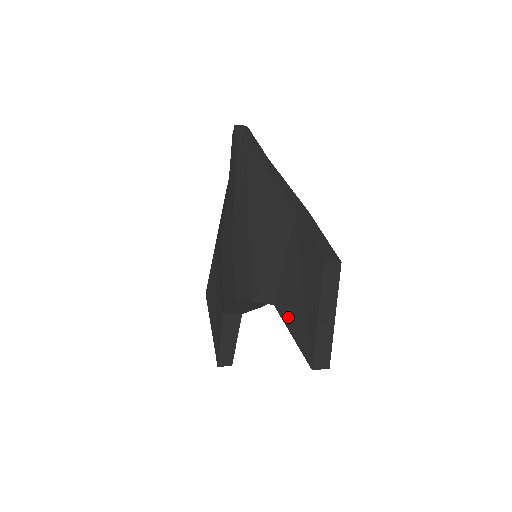
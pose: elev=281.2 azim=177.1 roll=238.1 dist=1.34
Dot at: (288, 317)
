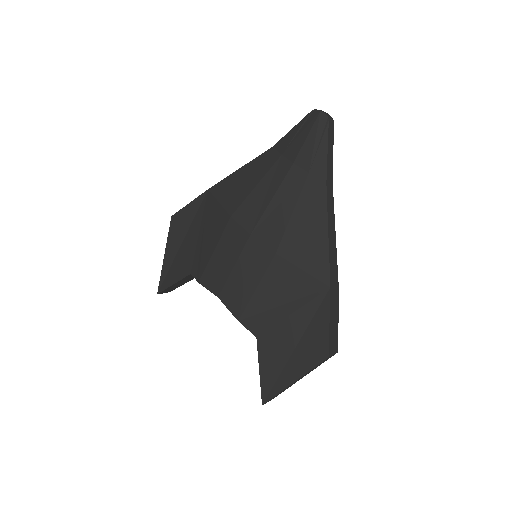
Dot at: (265, 357)
